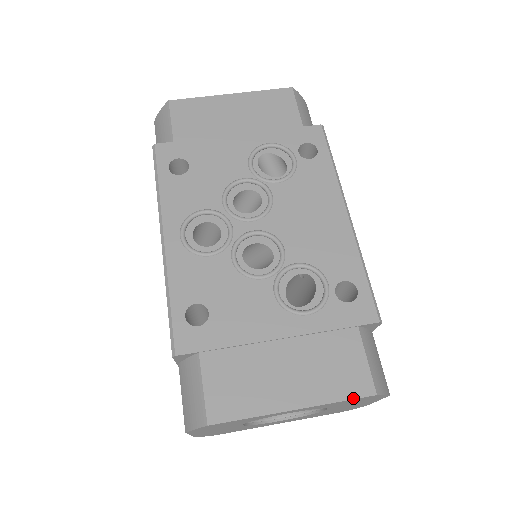
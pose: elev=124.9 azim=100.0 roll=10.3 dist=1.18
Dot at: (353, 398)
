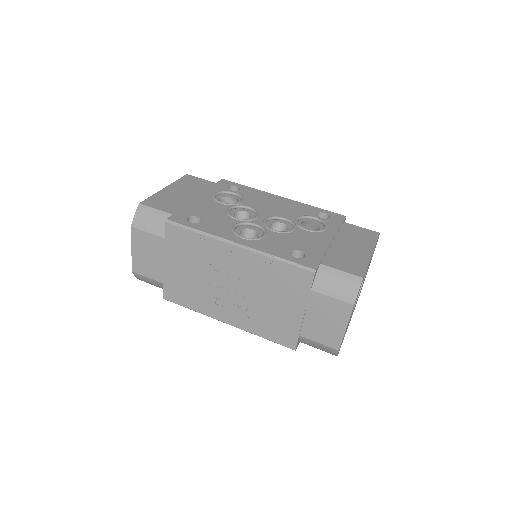
Dot at: (377, 238)
